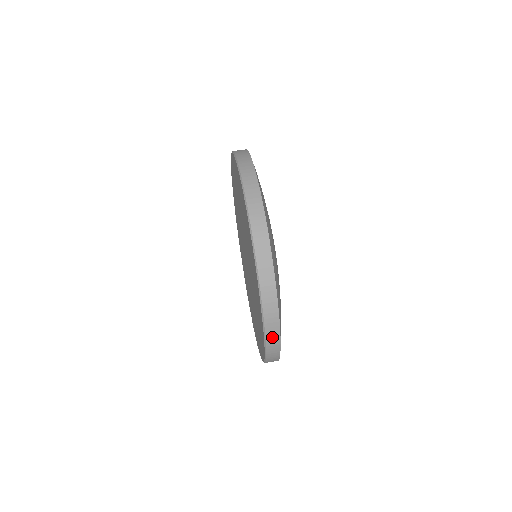
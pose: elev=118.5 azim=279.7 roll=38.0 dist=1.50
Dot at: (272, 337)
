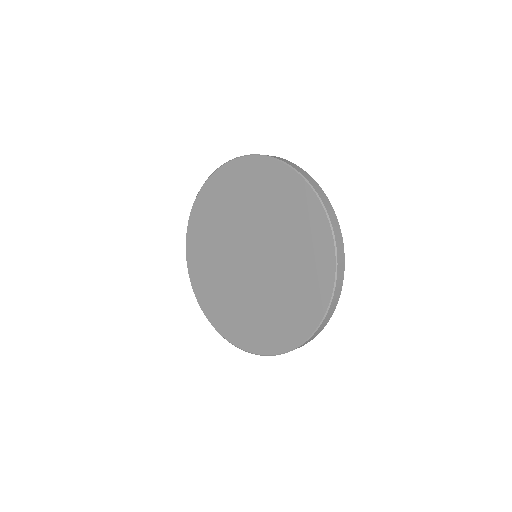
Dot at: (280, 159)
